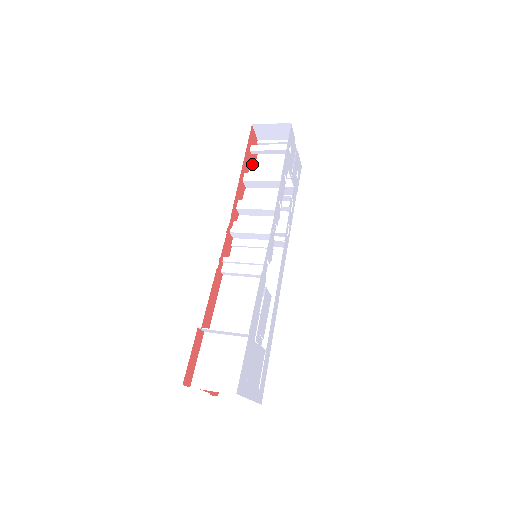
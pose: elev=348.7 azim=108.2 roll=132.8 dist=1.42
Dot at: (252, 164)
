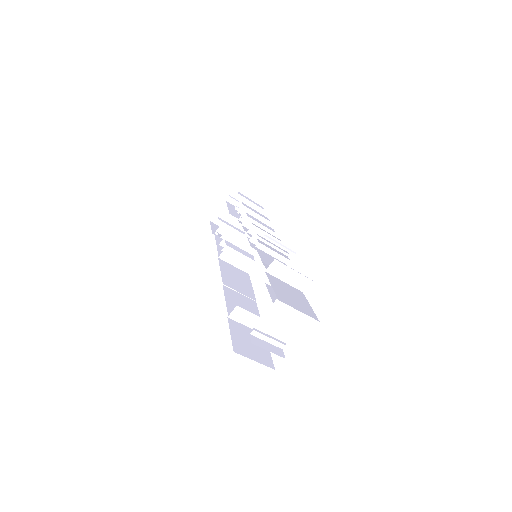
Dot at: occluded
